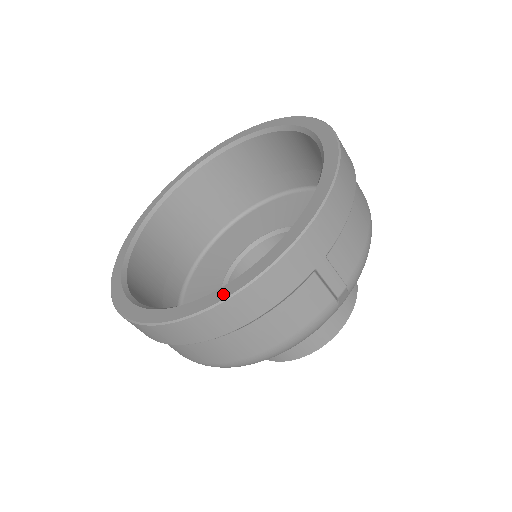
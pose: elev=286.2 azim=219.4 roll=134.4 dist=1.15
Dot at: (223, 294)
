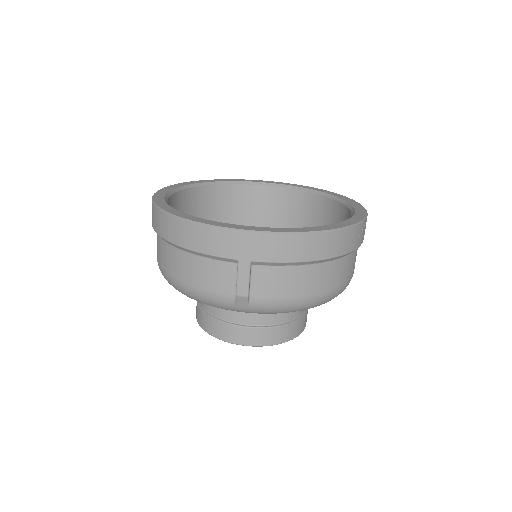
Dot at: (186, 216)
